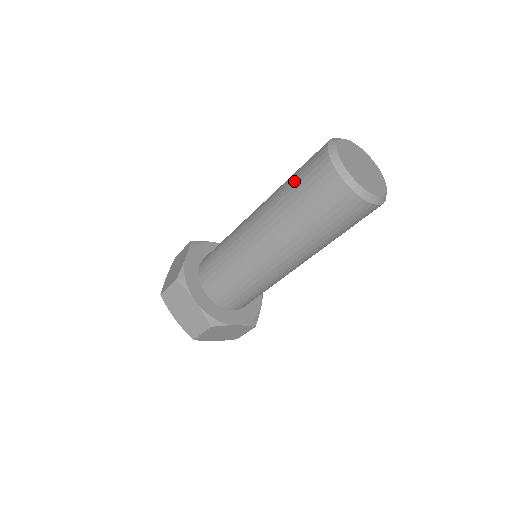
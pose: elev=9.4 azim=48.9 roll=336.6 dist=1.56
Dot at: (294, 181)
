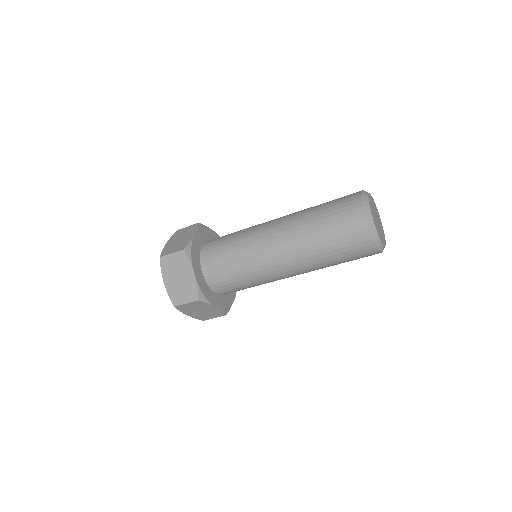
Dot at: (325, 209)
